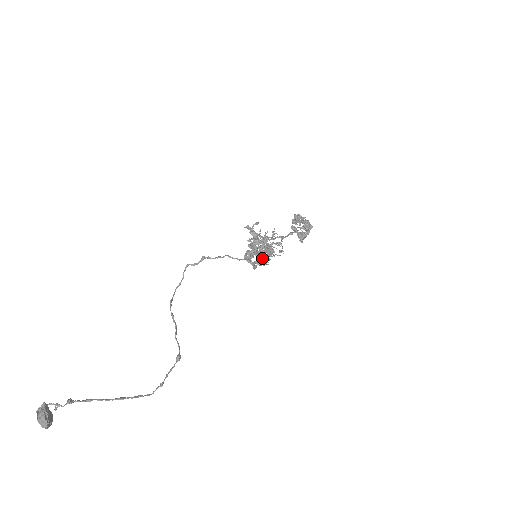
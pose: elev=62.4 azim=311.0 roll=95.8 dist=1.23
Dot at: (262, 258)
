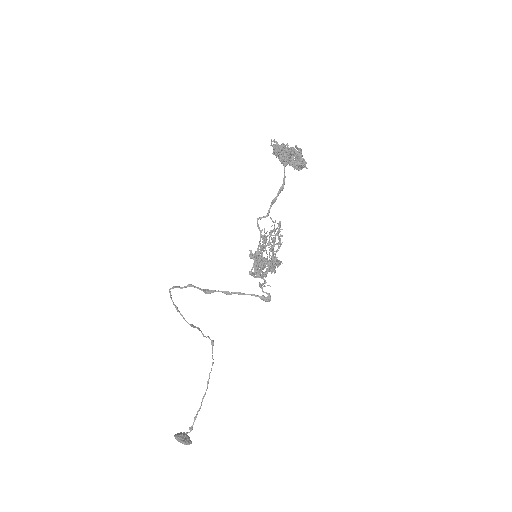
Dot at: occluded
